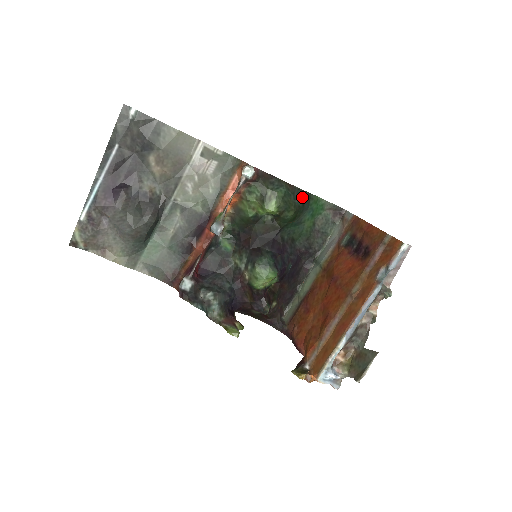
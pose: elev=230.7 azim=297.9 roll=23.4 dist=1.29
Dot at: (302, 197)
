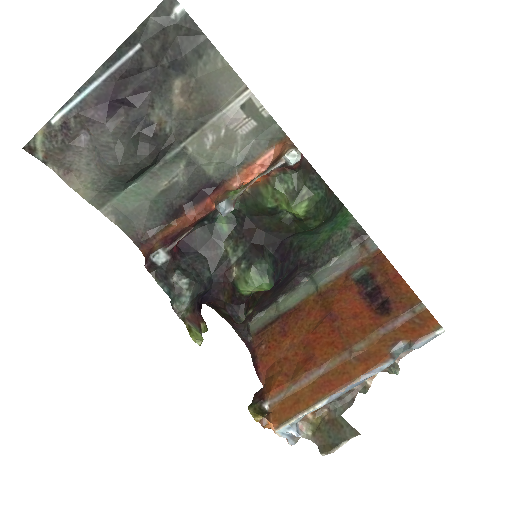
Dot at: (335, 207)
